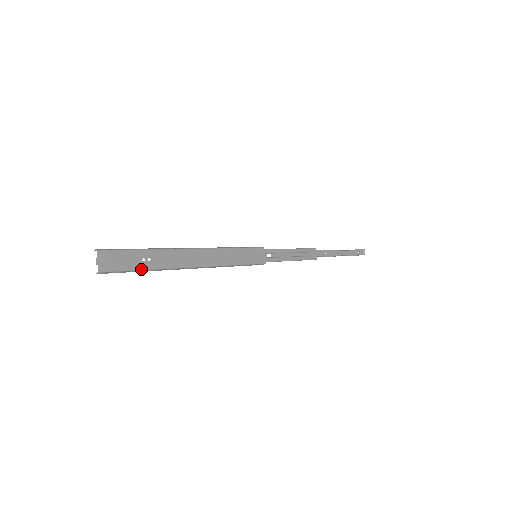
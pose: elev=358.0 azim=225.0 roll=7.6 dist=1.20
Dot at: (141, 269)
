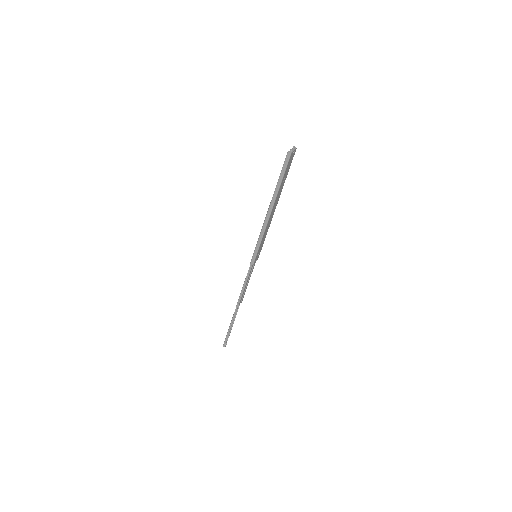
Dot at: (283, 178)
